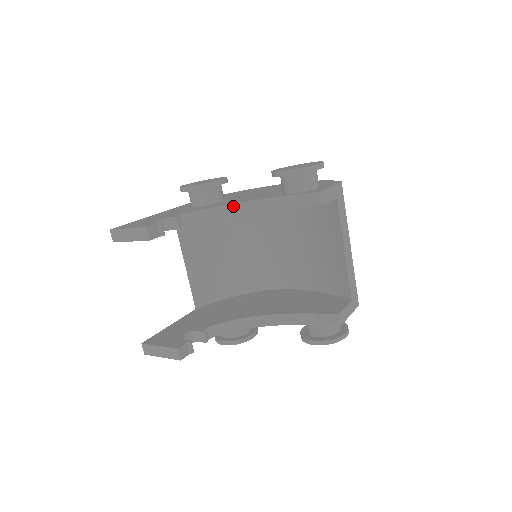
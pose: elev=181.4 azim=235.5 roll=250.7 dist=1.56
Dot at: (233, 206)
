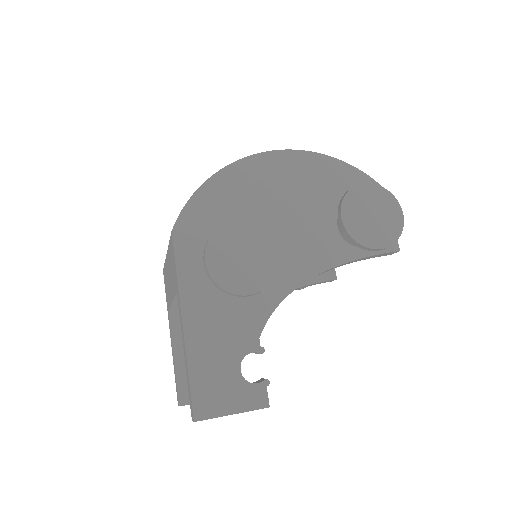
Dot at: occluded
